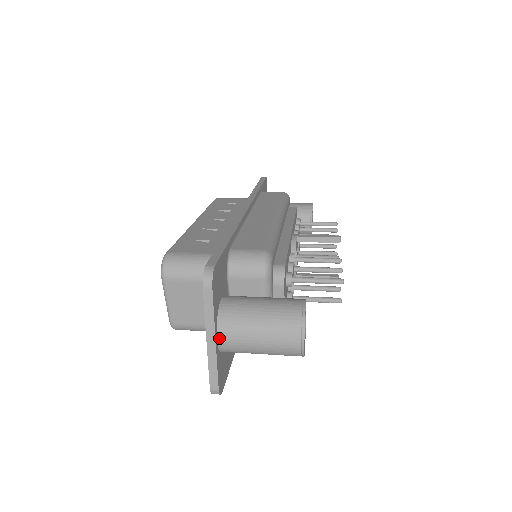
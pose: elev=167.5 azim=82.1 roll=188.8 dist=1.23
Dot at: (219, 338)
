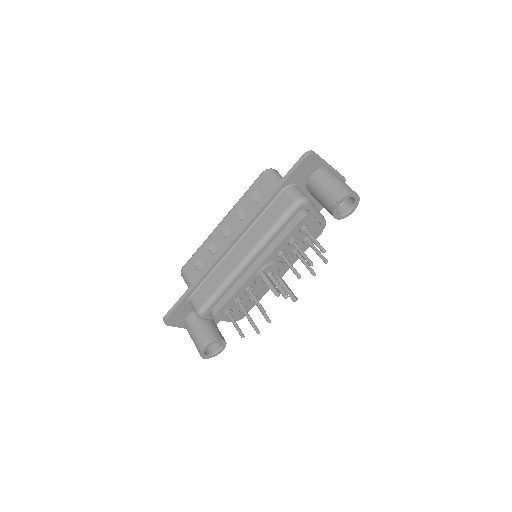
Dot at: occluded
